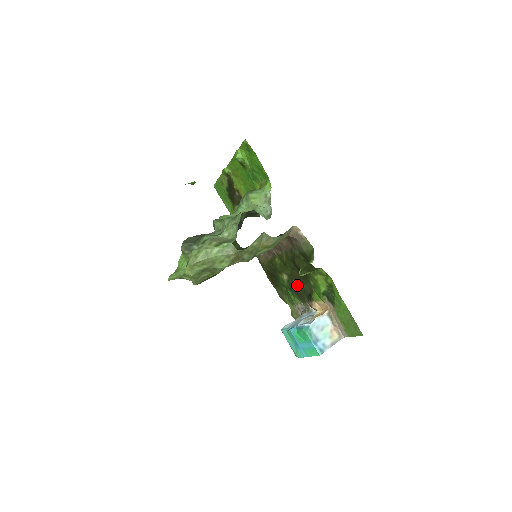
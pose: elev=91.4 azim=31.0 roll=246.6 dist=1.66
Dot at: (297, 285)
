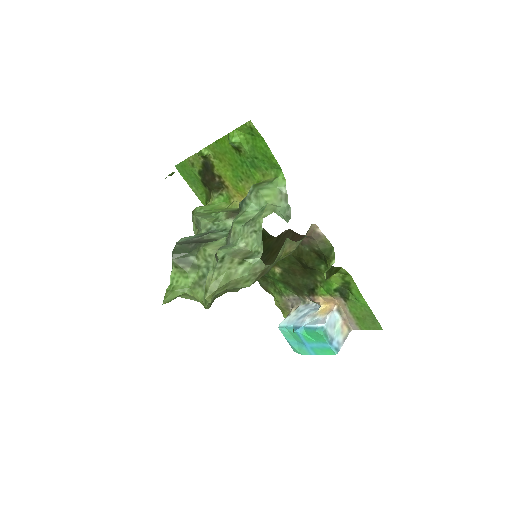
Dot at: (295, 279)
